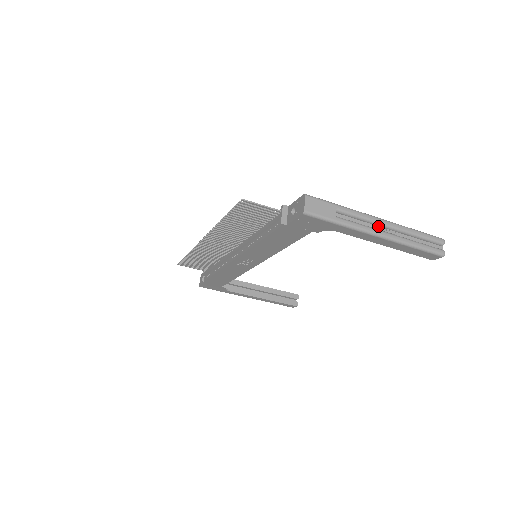
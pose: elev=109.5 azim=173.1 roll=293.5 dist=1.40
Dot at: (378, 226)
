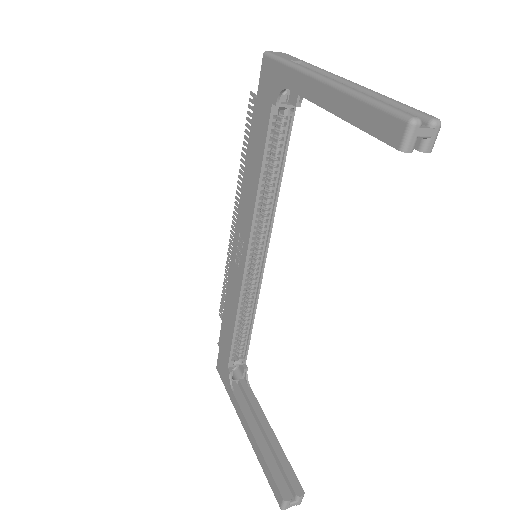
Dot at: occluded
